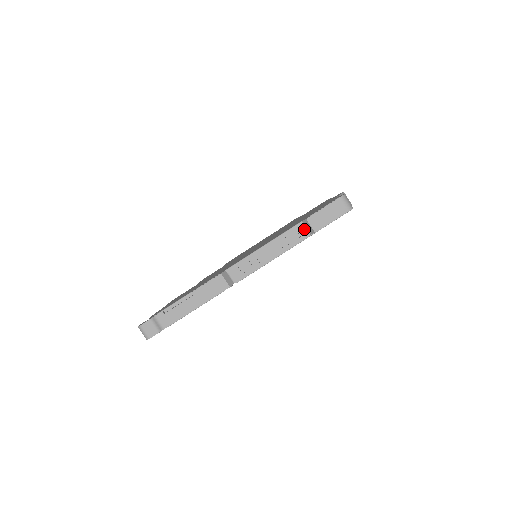
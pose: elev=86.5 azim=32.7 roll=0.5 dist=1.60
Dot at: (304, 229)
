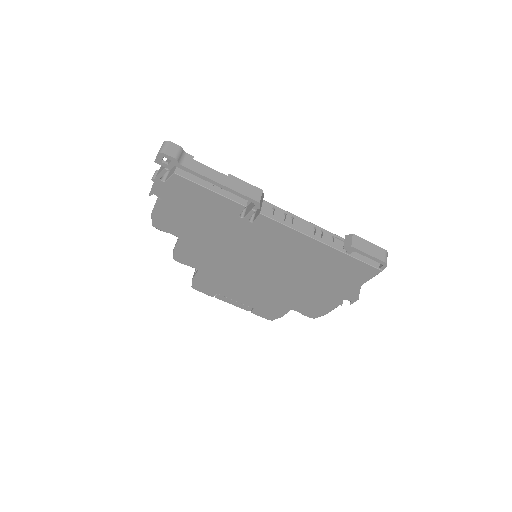
Dot at: (340, 244)
